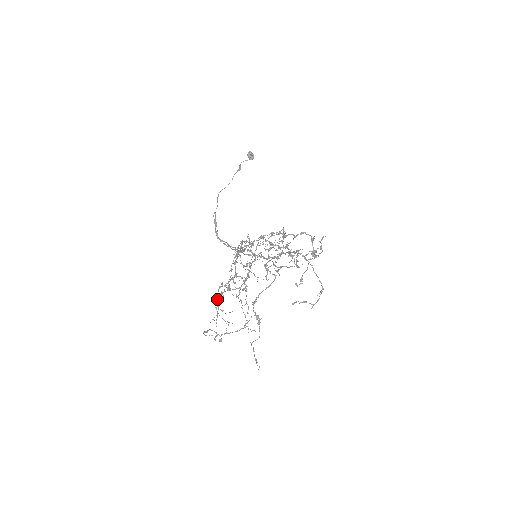
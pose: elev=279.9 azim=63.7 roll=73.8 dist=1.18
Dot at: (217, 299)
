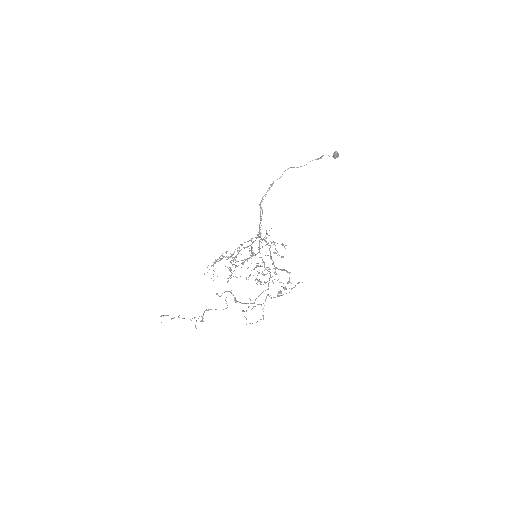
Dot at: (216, 260)
